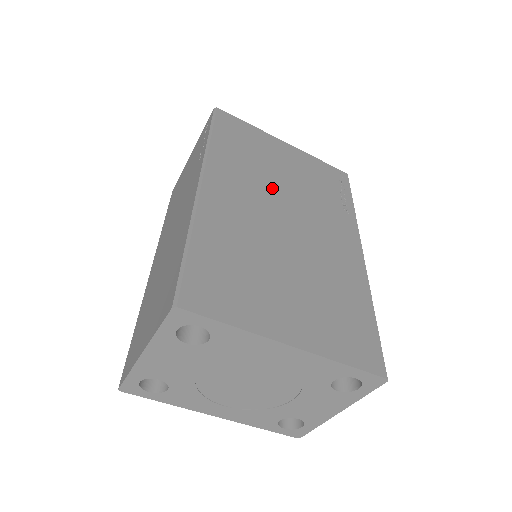
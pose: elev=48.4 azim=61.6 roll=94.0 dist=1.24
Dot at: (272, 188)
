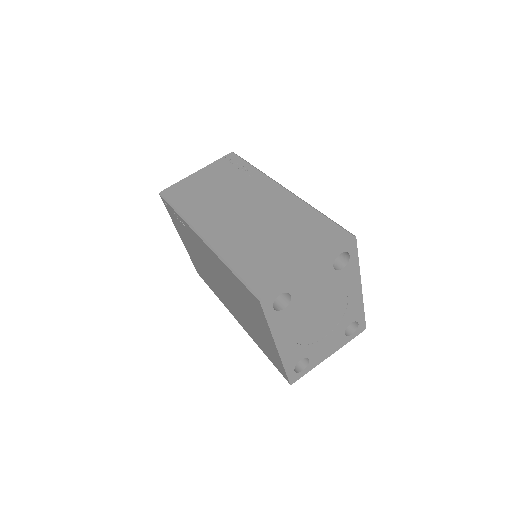
Dot at: occluded
